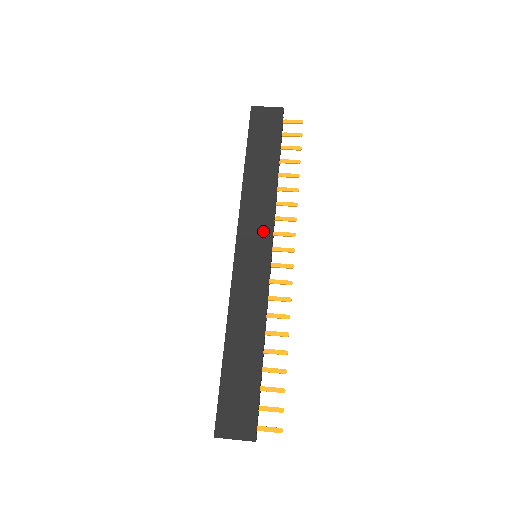
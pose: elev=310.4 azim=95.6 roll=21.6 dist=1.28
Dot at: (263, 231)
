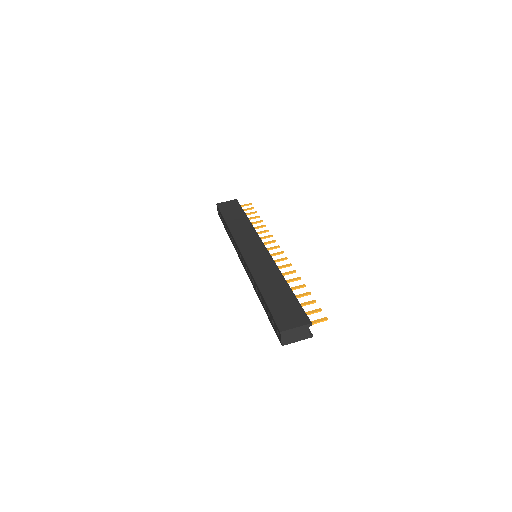
Dot at: (254, 241)
